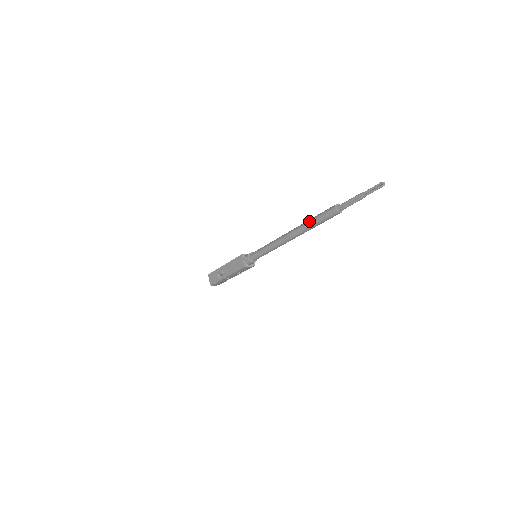
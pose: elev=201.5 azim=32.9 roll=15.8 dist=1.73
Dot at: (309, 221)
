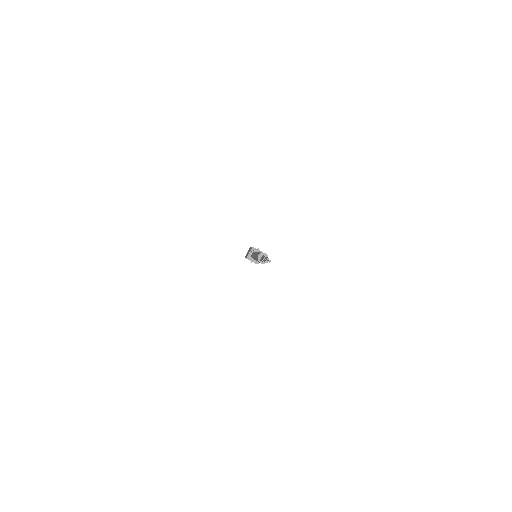
Dot at: occluded
